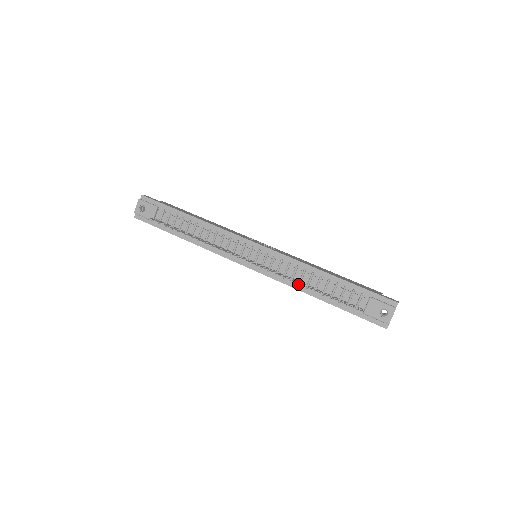
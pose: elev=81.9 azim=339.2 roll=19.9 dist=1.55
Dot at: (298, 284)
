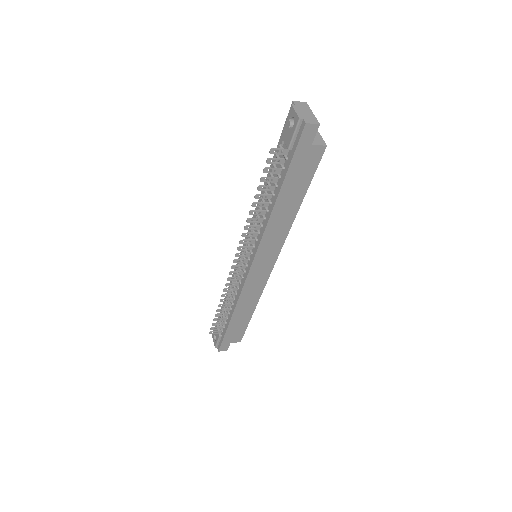
Dot at: (263, 219)
